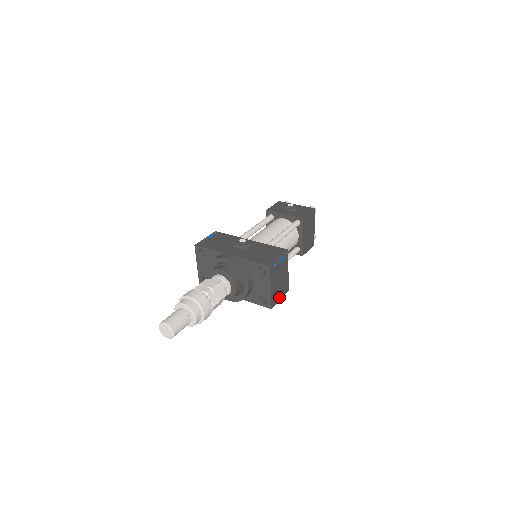
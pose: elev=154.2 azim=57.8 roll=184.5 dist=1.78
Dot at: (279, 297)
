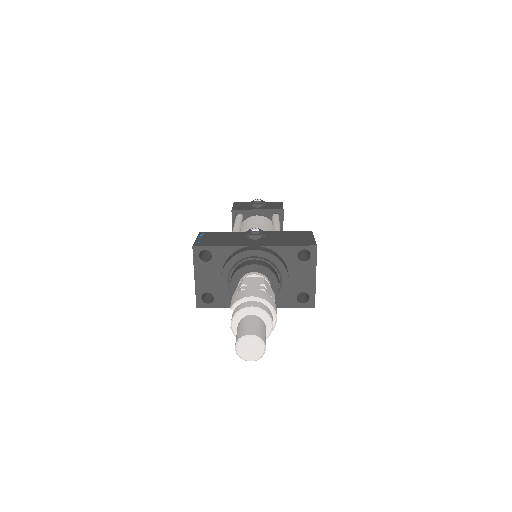
Dot at: occluded
